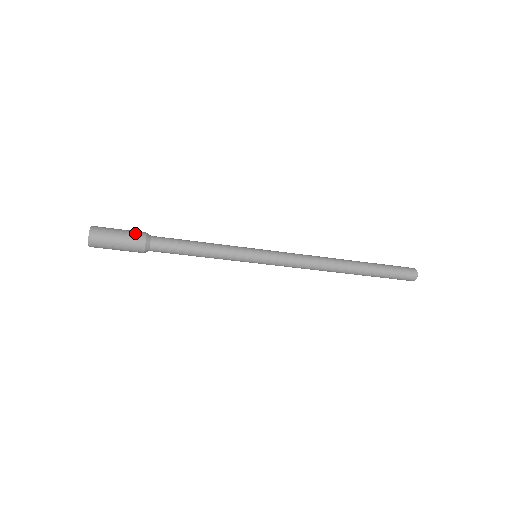
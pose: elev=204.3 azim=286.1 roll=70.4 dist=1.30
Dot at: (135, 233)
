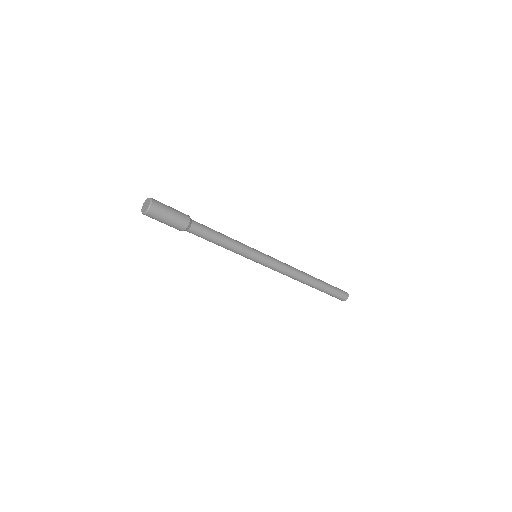
Dot at: (182, 219)
